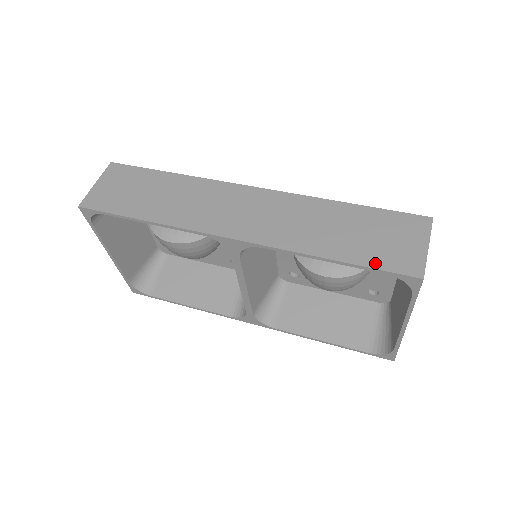
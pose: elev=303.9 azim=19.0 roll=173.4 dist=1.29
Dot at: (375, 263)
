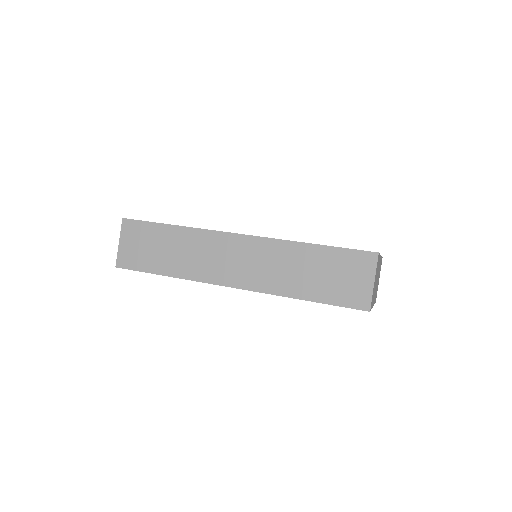
Dot at: (335, 301)
